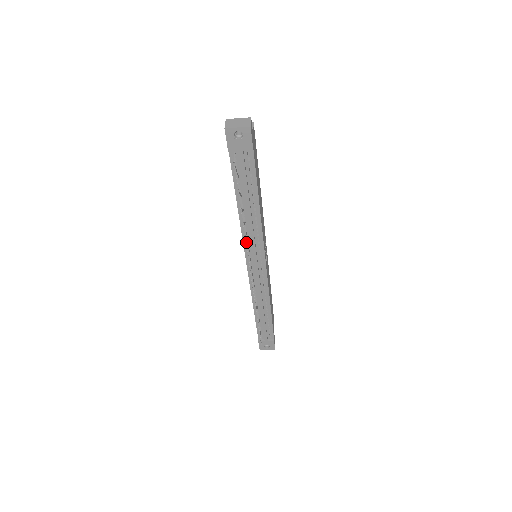
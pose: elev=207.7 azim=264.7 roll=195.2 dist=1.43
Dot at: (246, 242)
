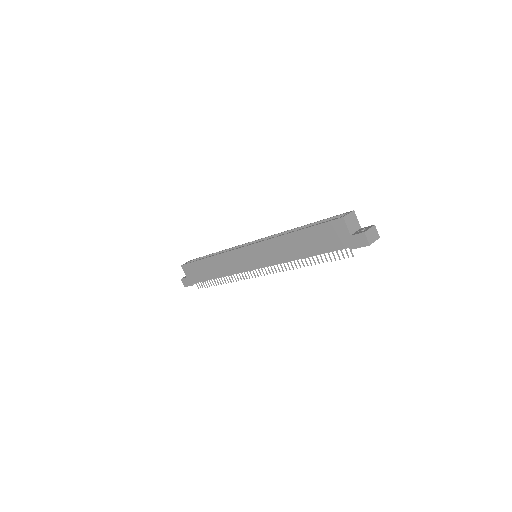
Dot at: occluded
